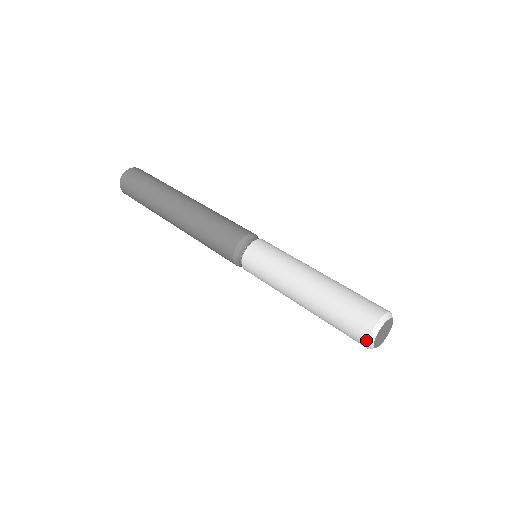
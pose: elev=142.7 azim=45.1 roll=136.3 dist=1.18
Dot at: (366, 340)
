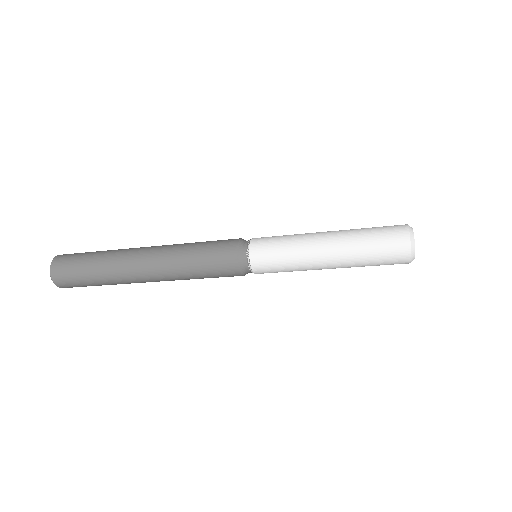
Dot at: (407, 228)
